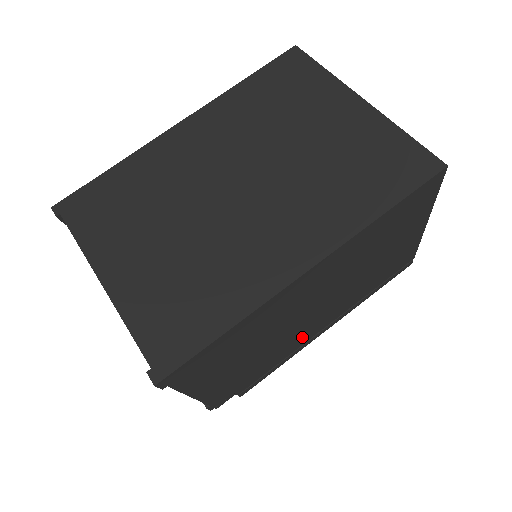
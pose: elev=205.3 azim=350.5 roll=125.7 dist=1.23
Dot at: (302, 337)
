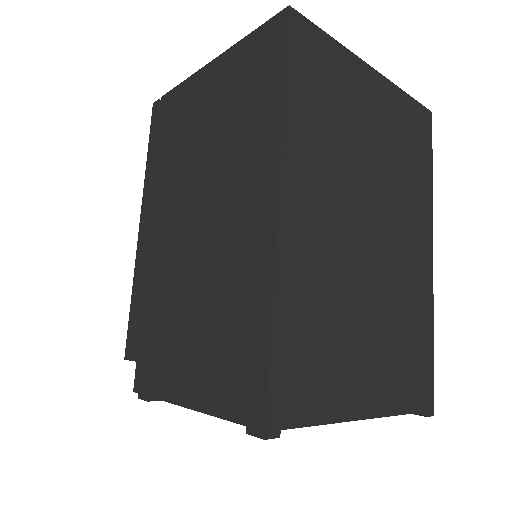
Dot at: occluded
